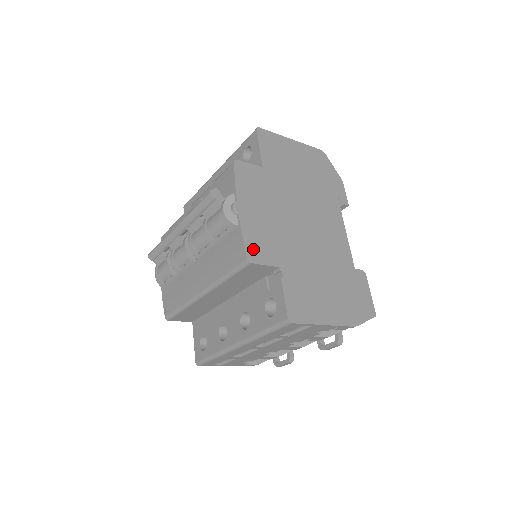
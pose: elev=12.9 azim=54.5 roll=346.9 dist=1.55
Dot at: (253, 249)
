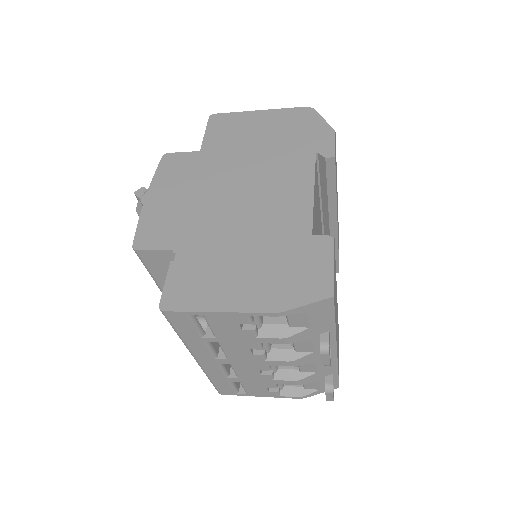
Dot at: (145, 236)
